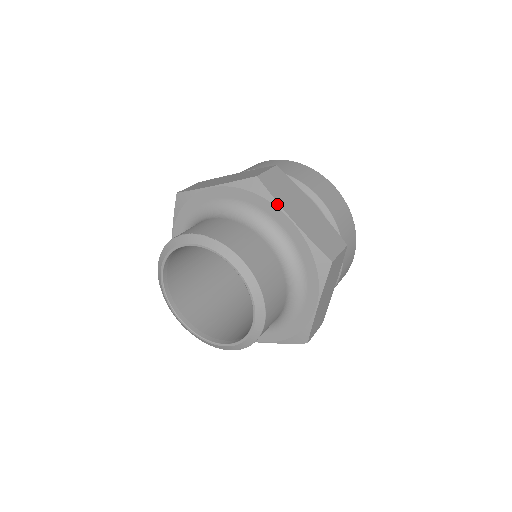
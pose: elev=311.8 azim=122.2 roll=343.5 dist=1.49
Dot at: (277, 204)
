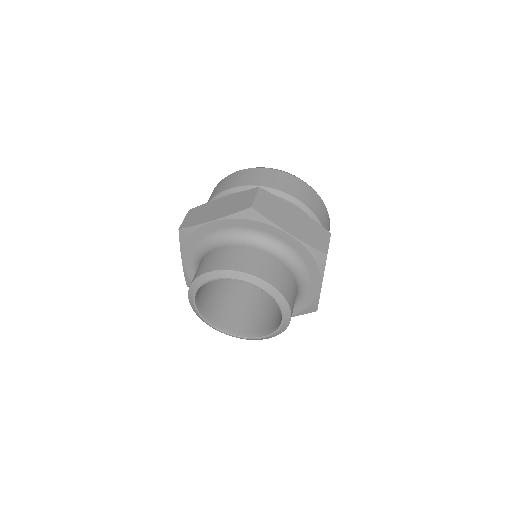
Dot at: (274, 225)
